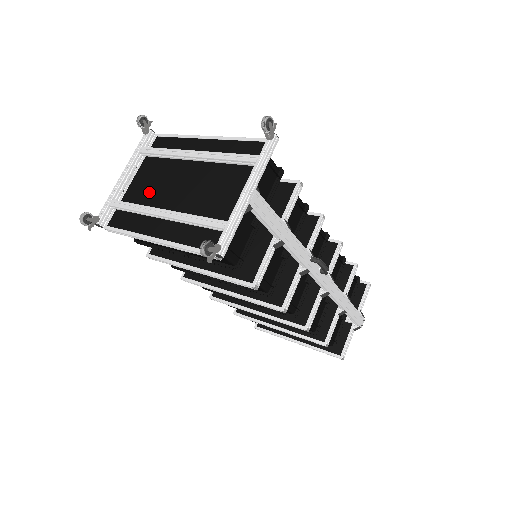
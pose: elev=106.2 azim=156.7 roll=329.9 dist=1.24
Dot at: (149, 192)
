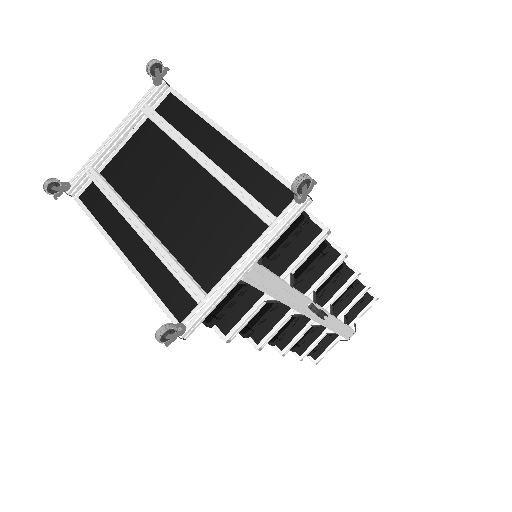
Dot at: (136, 179)
